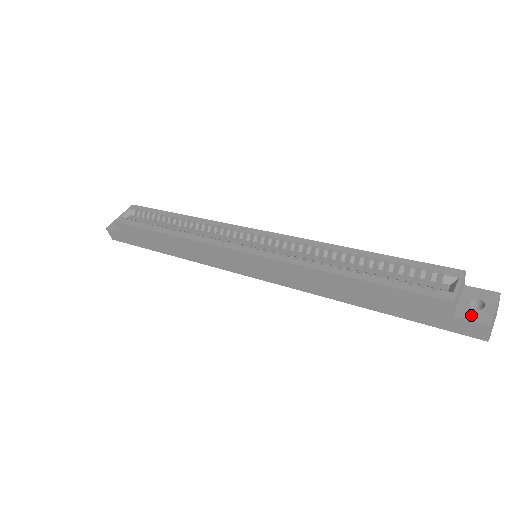
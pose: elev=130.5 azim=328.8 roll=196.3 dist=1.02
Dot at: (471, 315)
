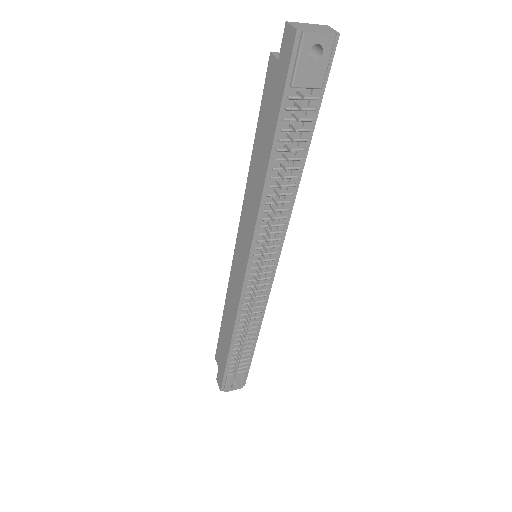
Dot at: occluded
